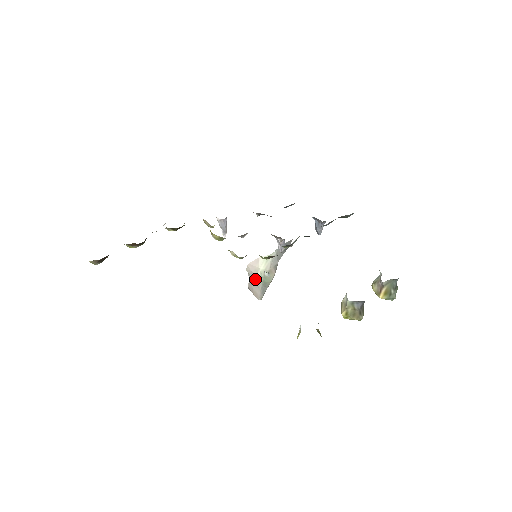
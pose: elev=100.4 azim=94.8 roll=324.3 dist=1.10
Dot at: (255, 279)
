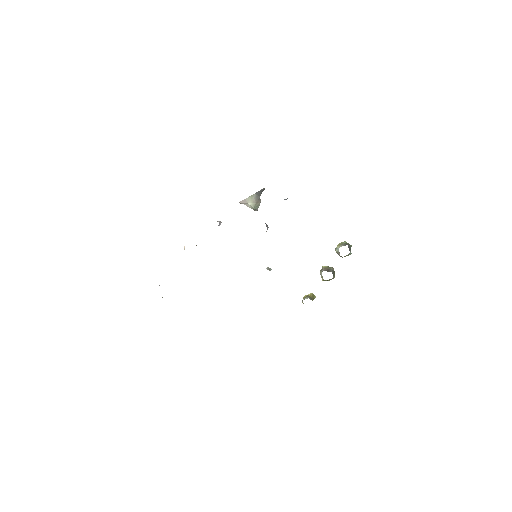
Dot at: occluded
